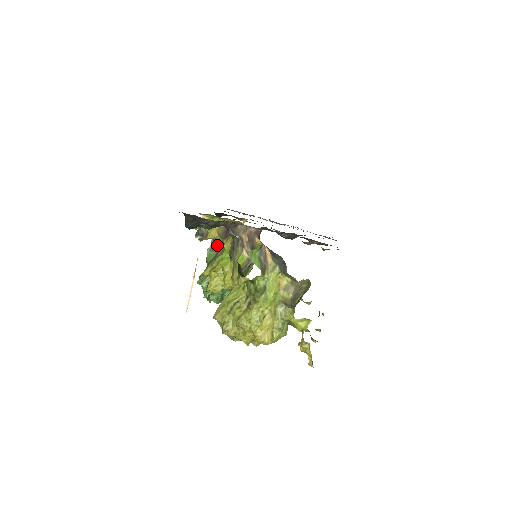
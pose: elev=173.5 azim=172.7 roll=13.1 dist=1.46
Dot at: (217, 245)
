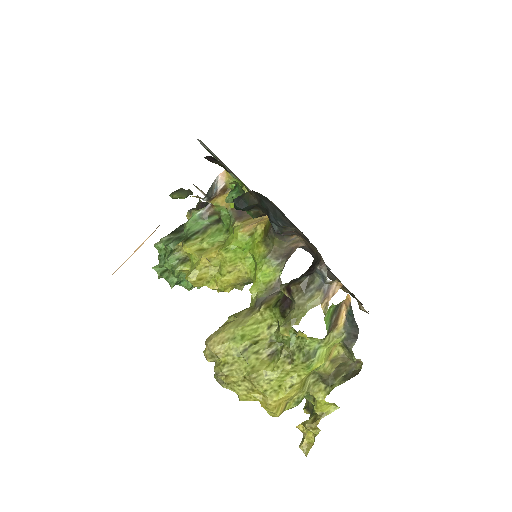
Dot at: (212, 214)
